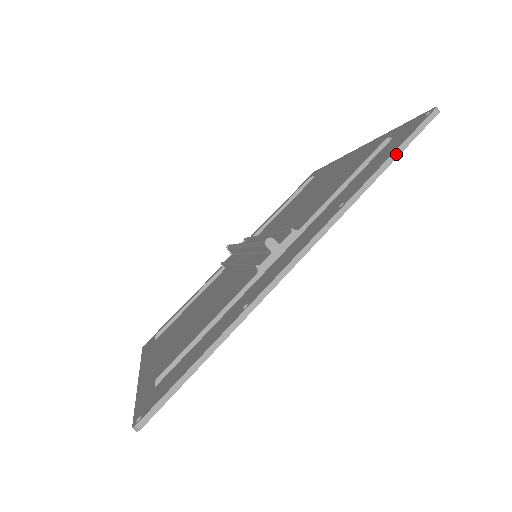
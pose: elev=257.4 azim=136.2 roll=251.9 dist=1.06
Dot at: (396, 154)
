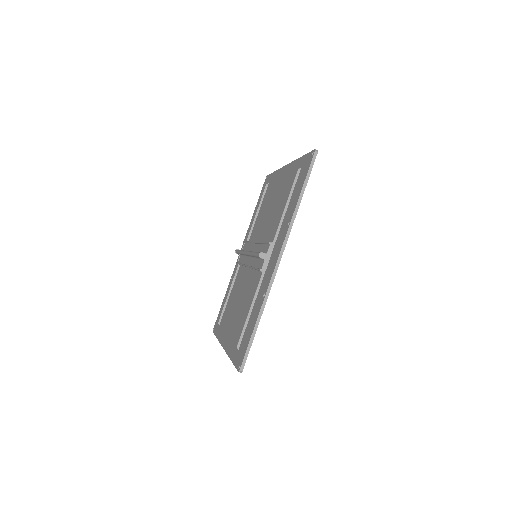
Dot at: (305, 186)
